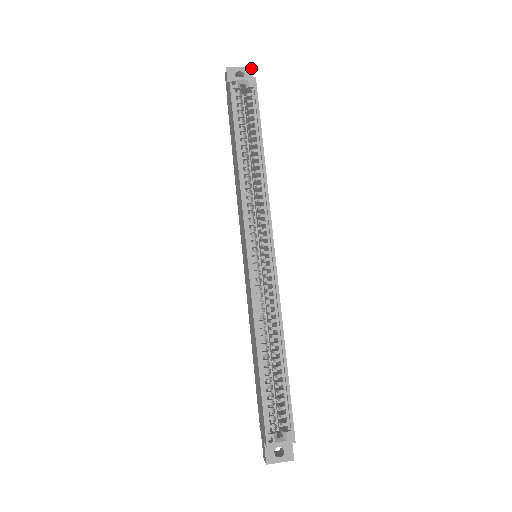
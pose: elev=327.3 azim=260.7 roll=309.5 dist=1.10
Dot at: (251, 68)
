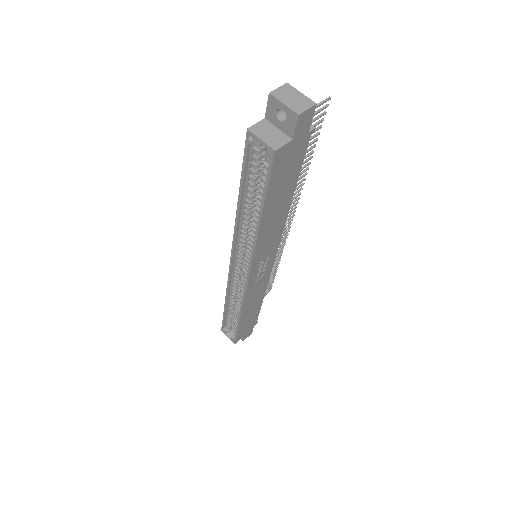
Dot at: (297, 117)
